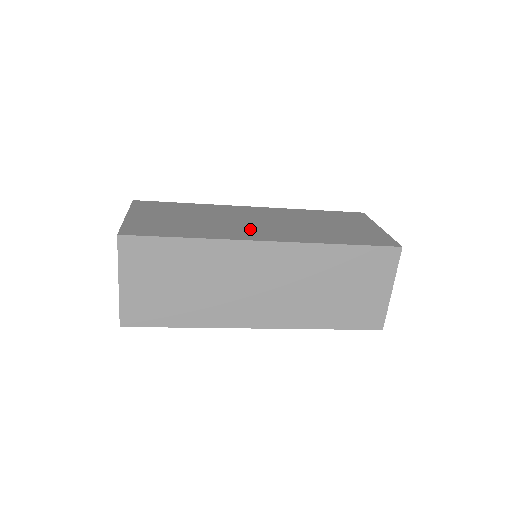
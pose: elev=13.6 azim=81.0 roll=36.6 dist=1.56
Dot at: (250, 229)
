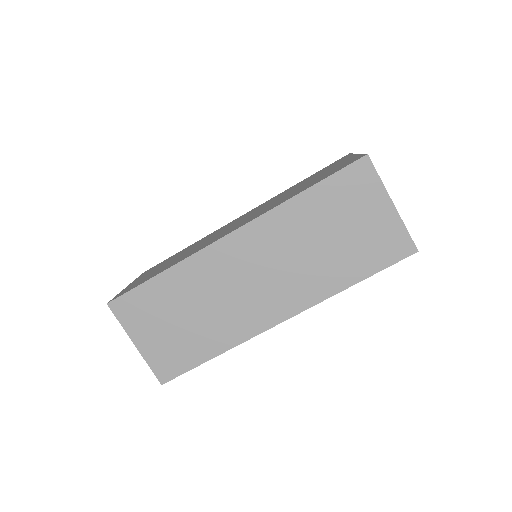
Dot at: occluded
